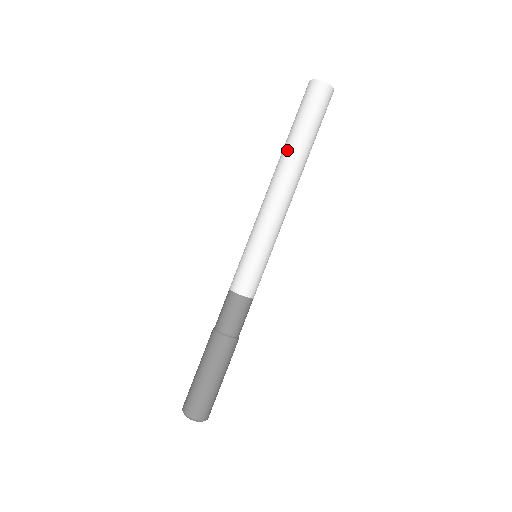
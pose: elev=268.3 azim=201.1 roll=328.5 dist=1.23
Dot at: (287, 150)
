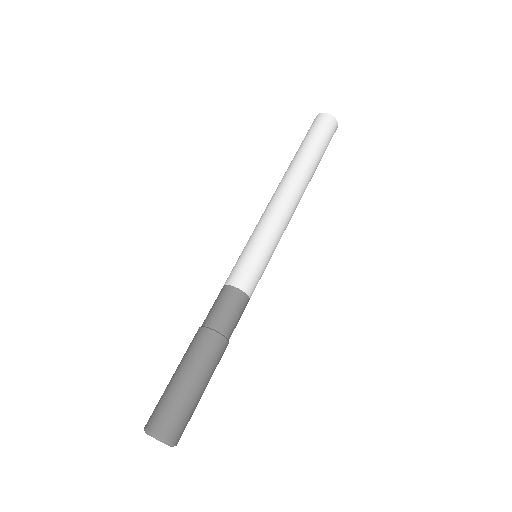
Dot at: (304, 163)
